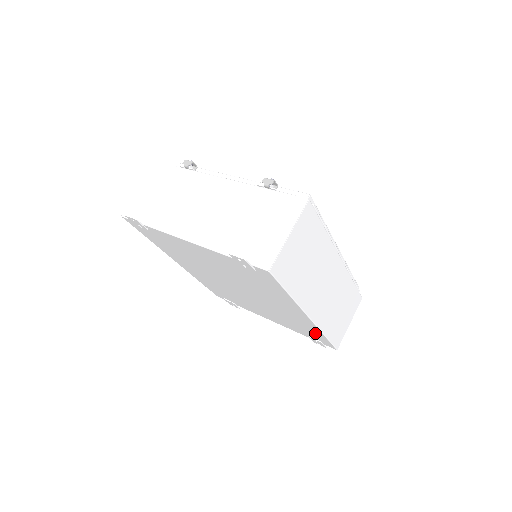
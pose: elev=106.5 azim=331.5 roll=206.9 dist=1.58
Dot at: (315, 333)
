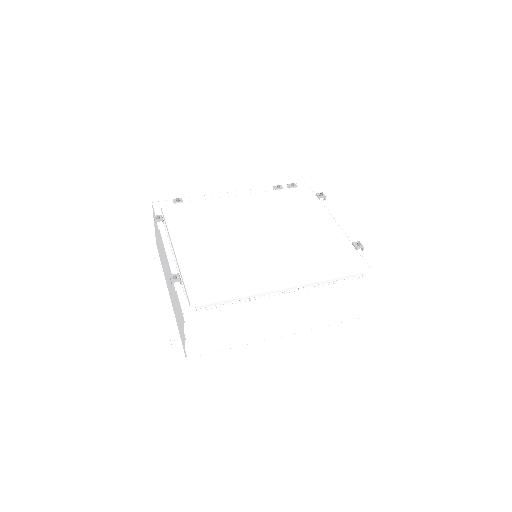
Dot at: occluded
